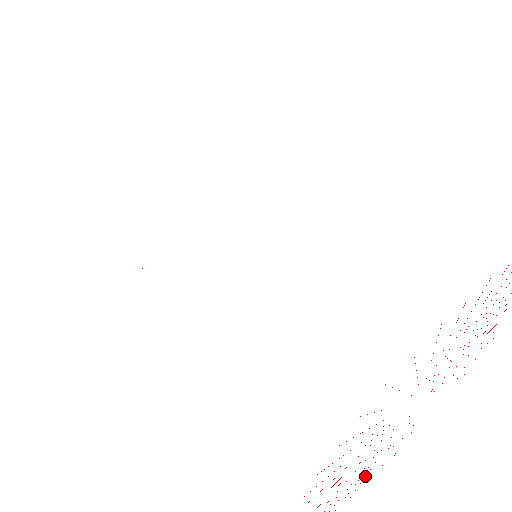
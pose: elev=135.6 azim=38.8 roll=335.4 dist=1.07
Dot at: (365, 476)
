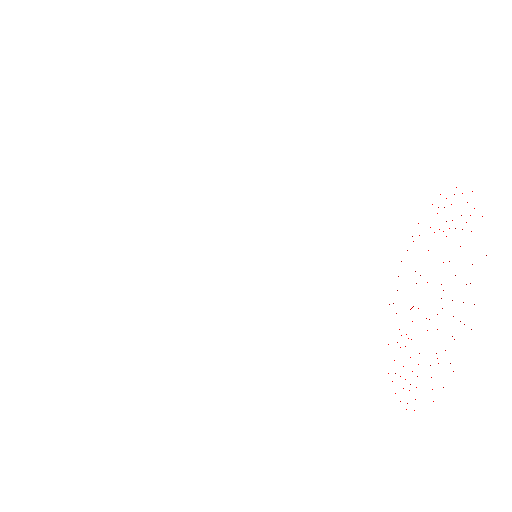
Dot at: occluded
